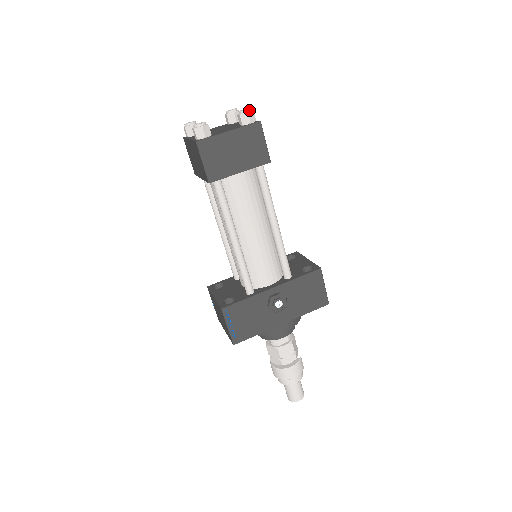
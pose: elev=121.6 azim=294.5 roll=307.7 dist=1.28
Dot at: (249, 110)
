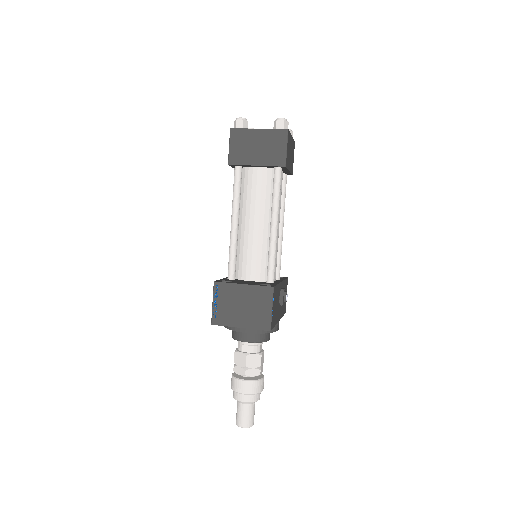
Dot at: (291, 131)
